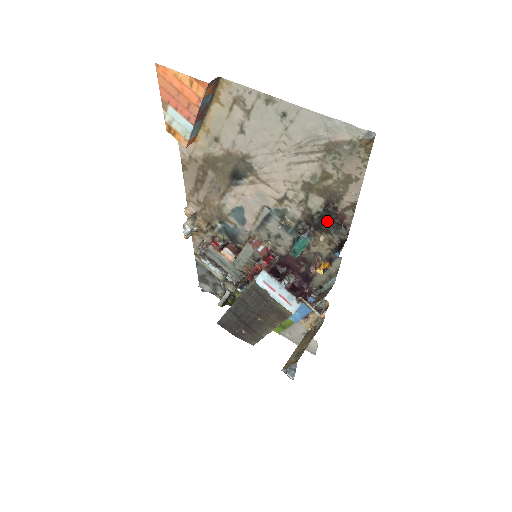
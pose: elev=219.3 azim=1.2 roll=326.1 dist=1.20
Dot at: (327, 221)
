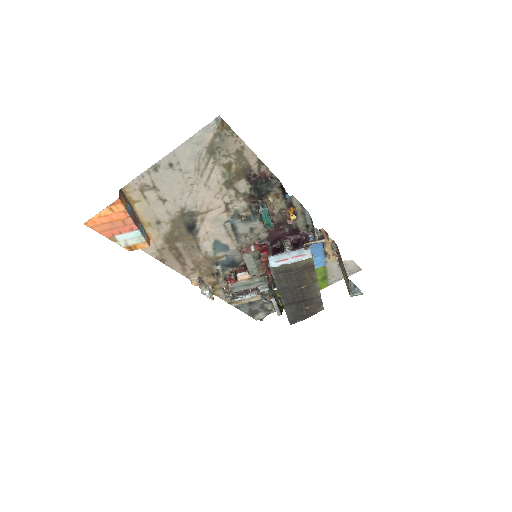
Dot at: (260, 187)
